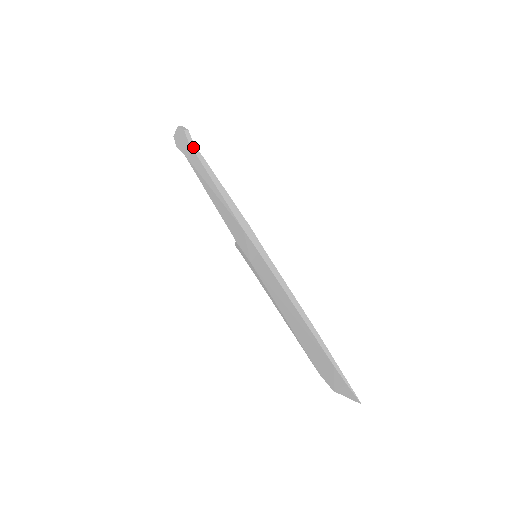
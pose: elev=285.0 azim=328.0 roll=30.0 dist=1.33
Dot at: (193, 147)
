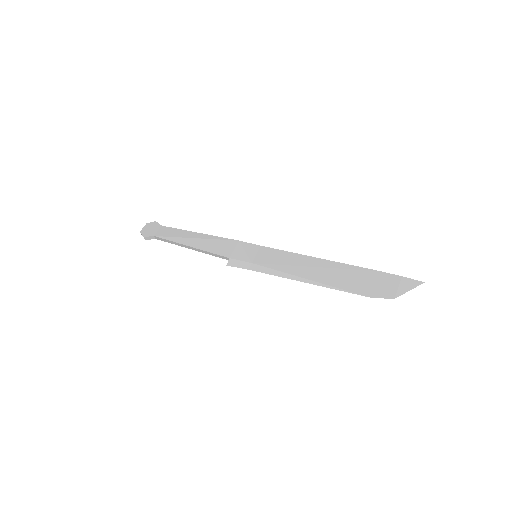
Dot at: (166, 227)
